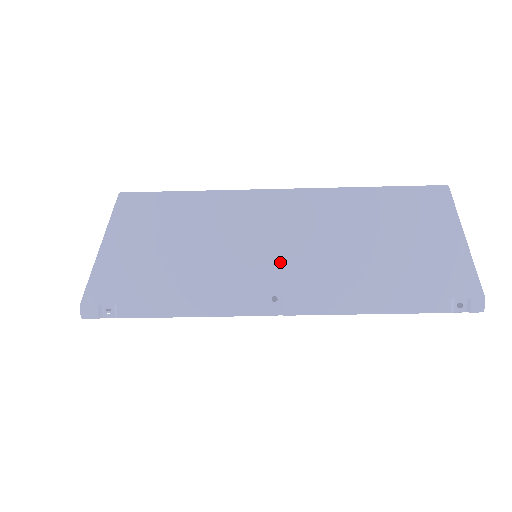
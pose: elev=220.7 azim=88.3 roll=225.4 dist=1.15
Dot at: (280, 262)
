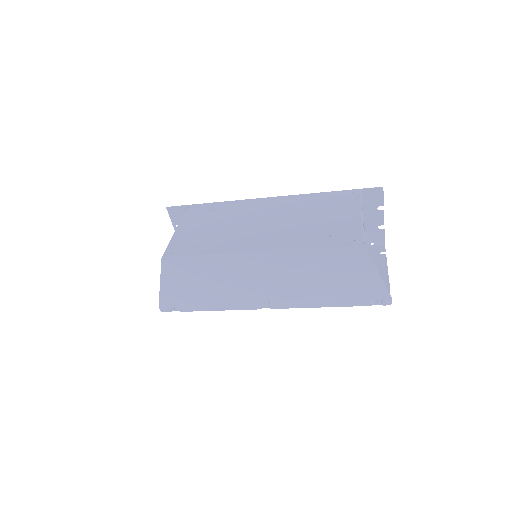
Dot at: (263, 286)
